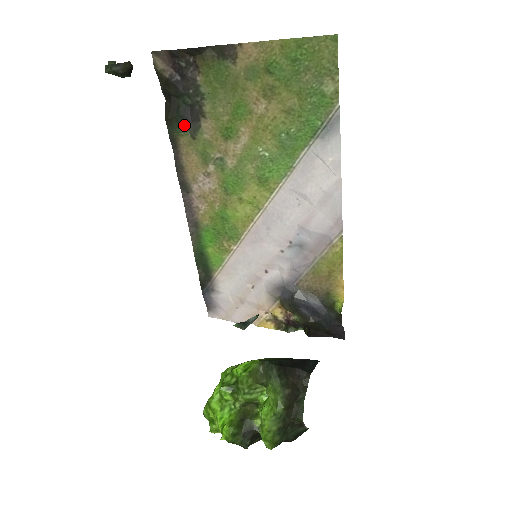
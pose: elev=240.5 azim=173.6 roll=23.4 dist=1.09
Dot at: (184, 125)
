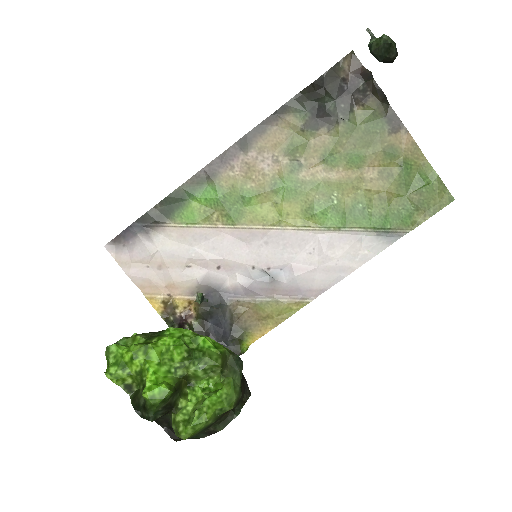
Dot at: (308, 113)
